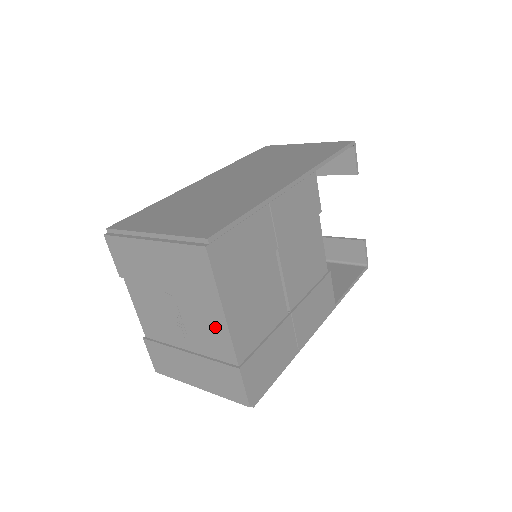
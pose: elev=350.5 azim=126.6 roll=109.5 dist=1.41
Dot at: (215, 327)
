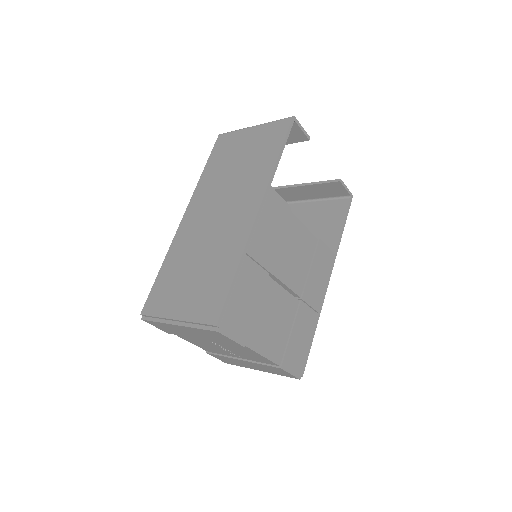
Dot at: (251, 354)
